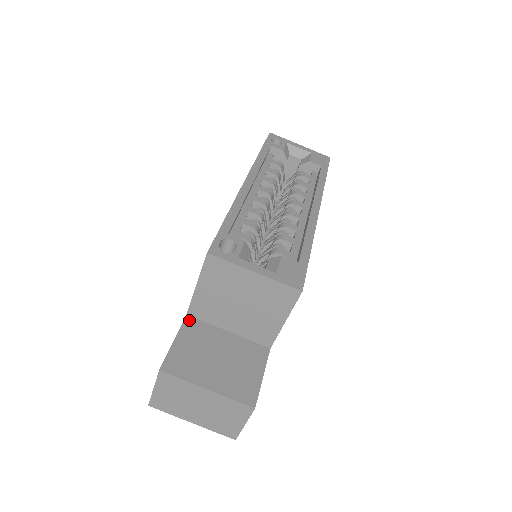
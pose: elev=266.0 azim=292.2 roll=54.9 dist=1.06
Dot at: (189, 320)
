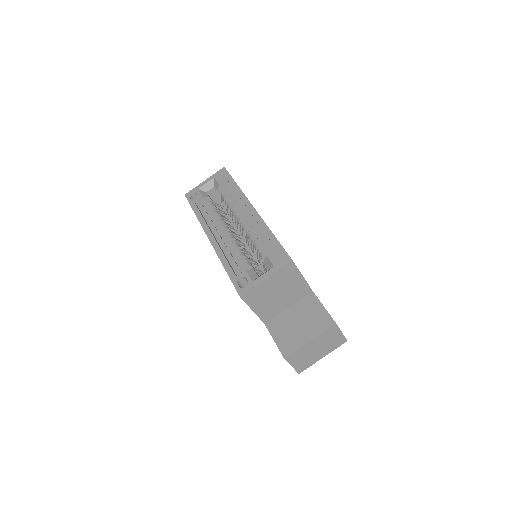
Dot at: (268, 325)
